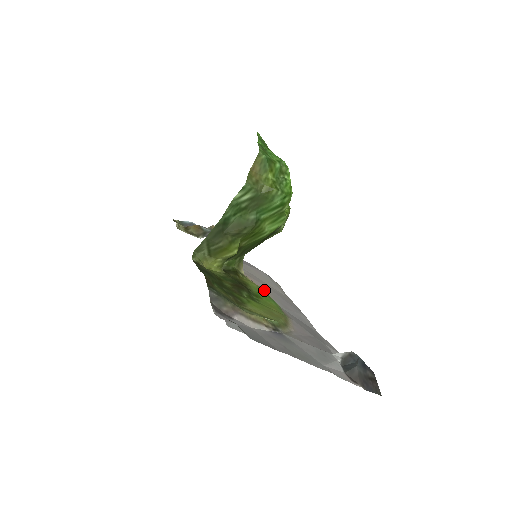
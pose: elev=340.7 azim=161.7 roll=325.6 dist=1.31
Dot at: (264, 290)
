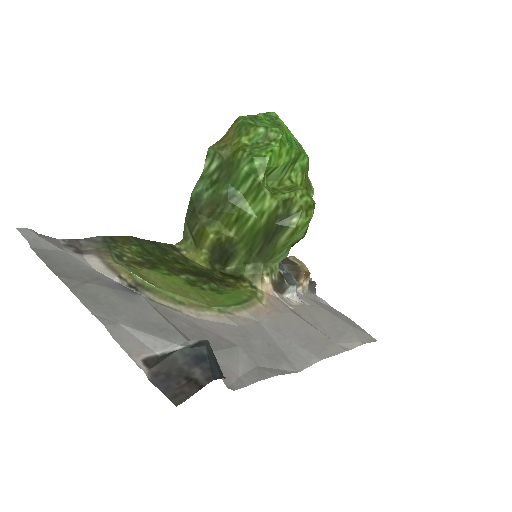
Dot at: (272, 310)
